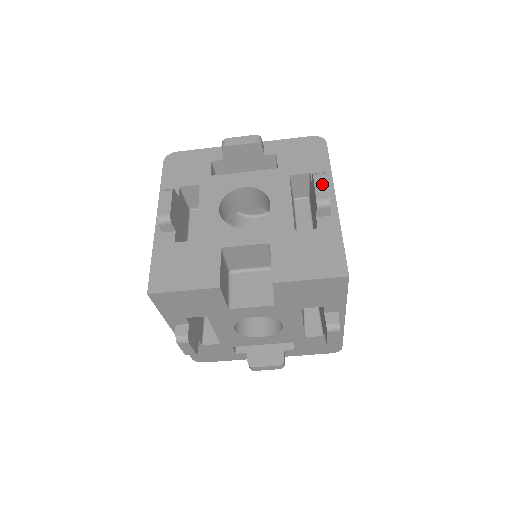
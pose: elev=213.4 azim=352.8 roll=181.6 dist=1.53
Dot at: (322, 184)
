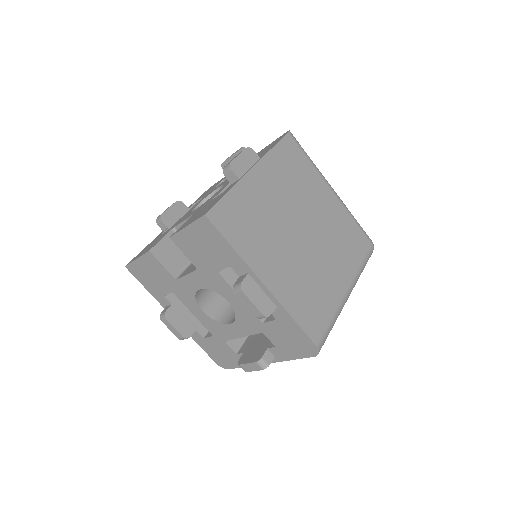
Dot at: (237, 155)
